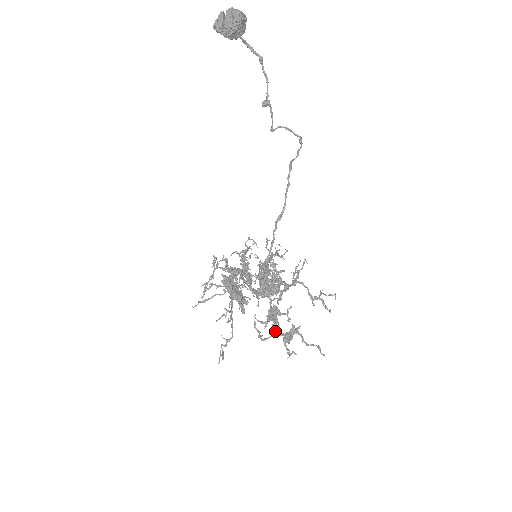
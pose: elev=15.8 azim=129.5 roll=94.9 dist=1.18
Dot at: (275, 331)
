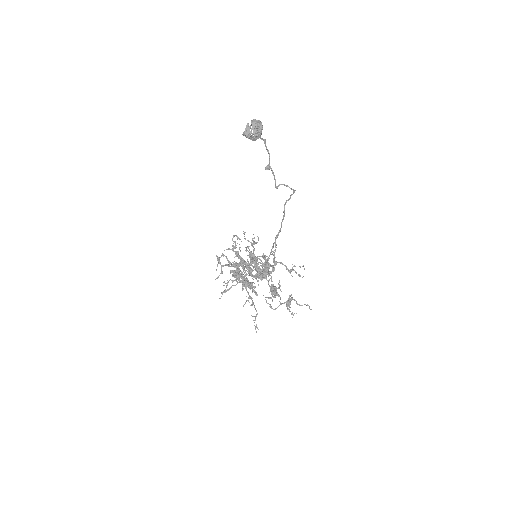
Dot at: (280, 302)
